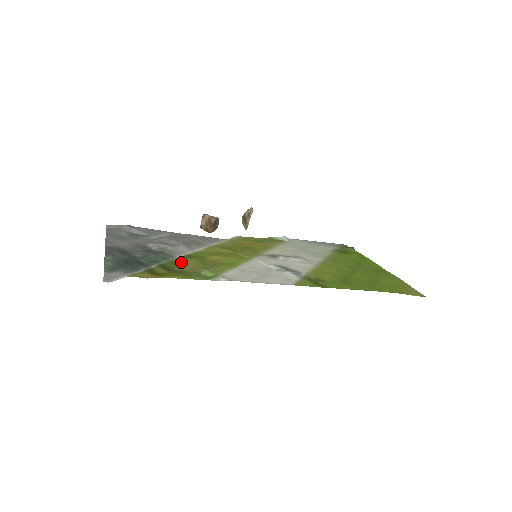
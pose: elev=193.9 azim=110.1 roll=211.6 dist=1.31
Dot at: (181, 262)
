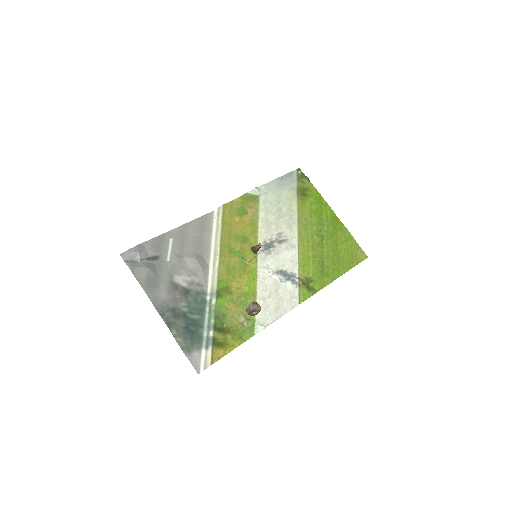
Dot at: (222, 310)
